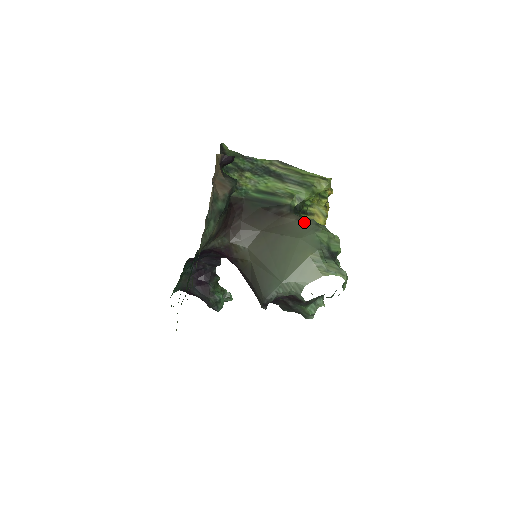
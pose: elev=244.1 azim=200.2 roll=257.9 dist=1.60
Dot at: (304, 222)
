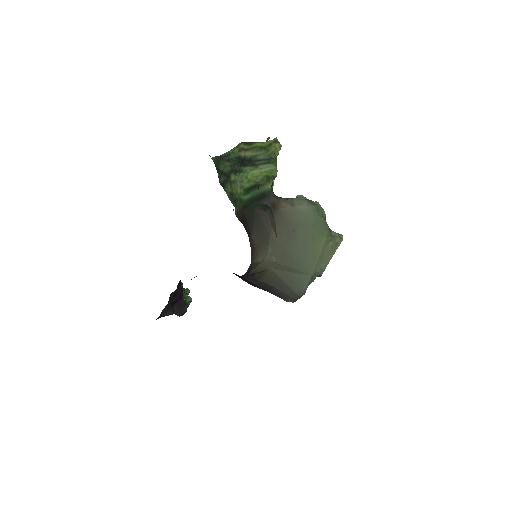
Dot at: (301, 206)
